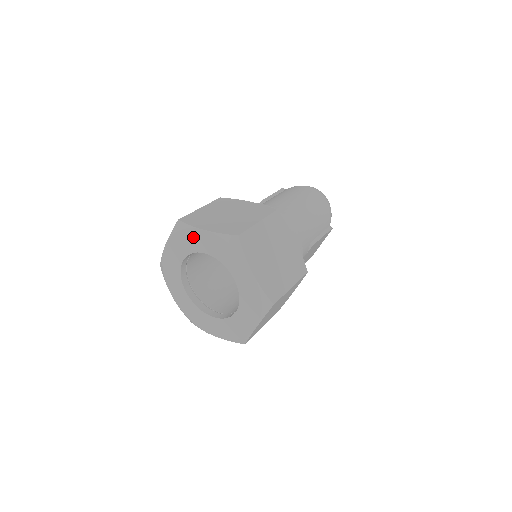
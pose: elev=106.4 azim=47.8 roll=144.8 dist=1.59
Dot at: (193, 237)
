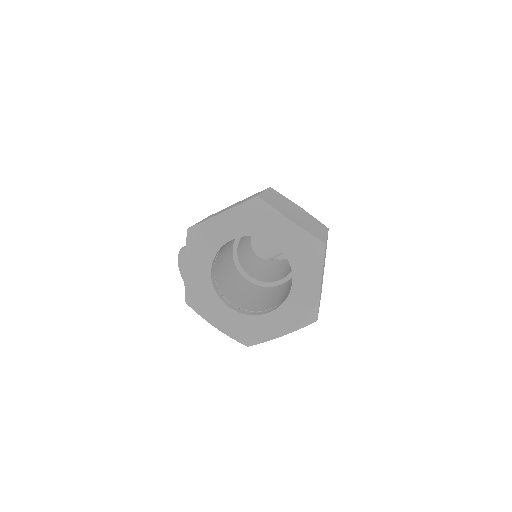
Dot at: (271, 222)
